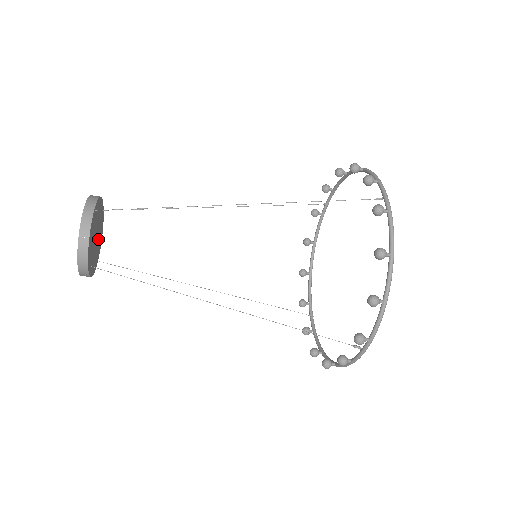
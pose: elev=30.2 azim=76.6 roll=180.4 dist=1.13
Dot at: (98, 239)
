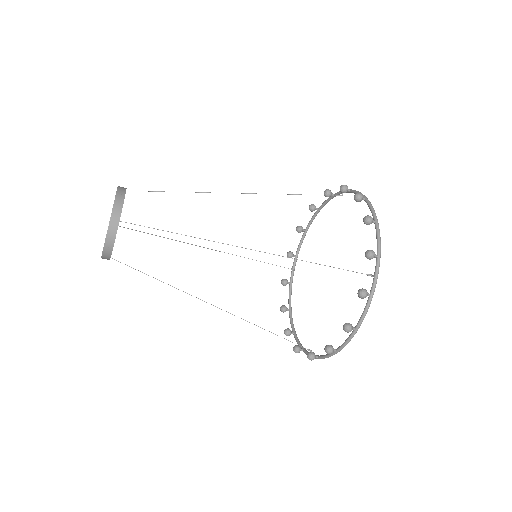
Dot at: occluded
